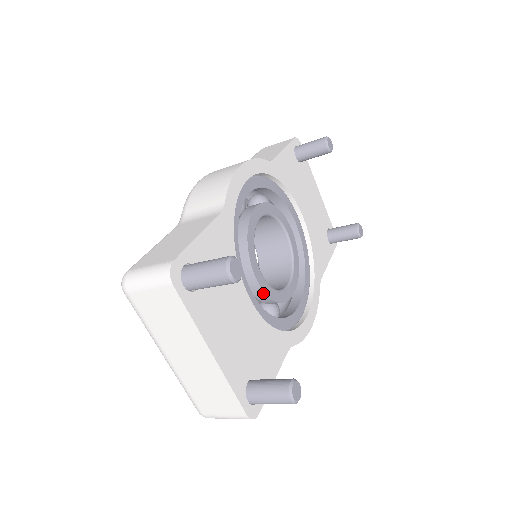
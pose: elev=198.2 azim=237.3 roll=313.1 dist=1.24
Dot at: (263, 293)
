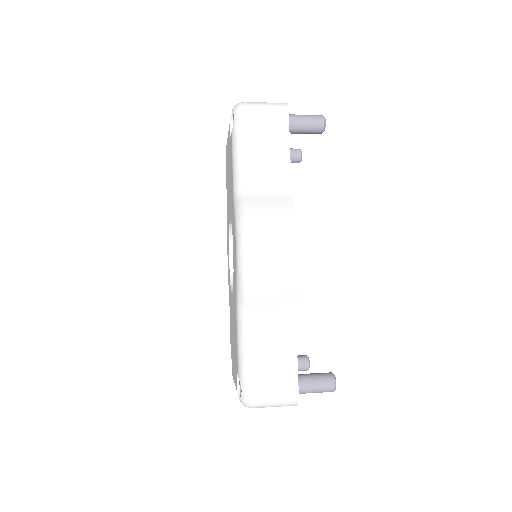
Dot at: occluded
